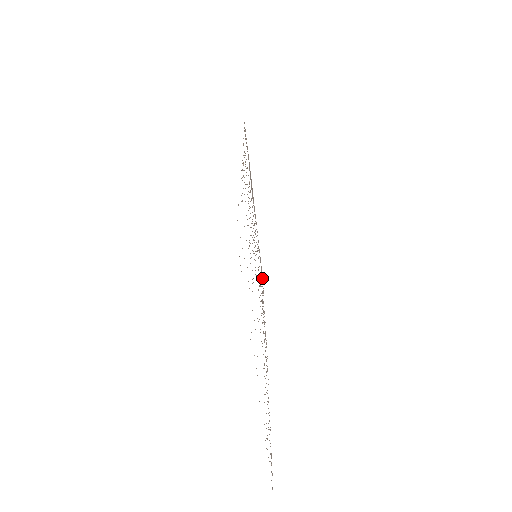
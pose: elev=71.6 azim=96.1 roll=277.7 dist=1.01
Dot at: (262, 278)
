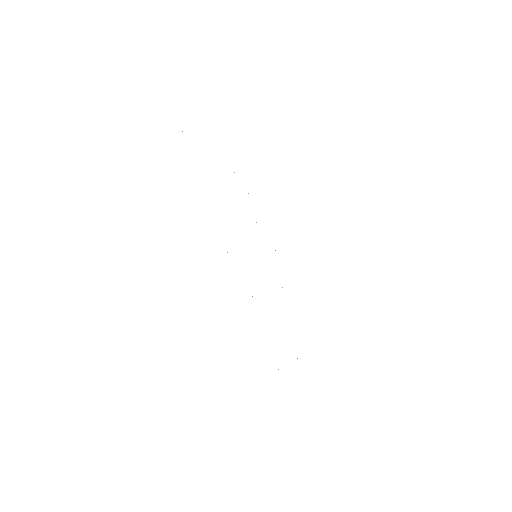
Dot at: occluded
